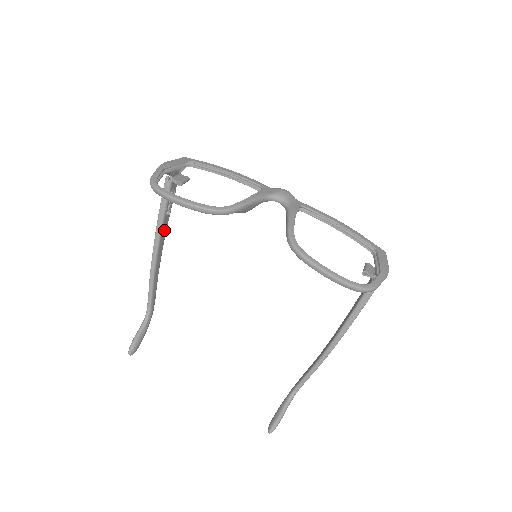
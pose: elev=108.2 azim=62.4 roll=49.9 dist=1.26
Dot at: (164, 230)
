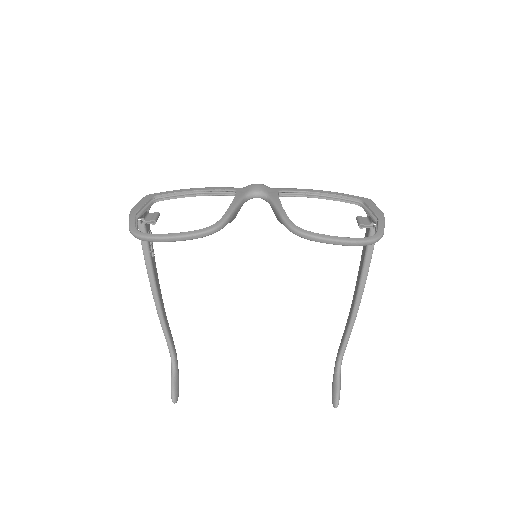
Dot at: (155, 272)
